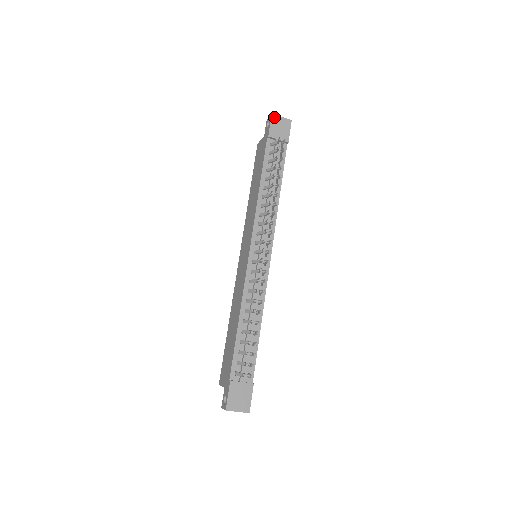
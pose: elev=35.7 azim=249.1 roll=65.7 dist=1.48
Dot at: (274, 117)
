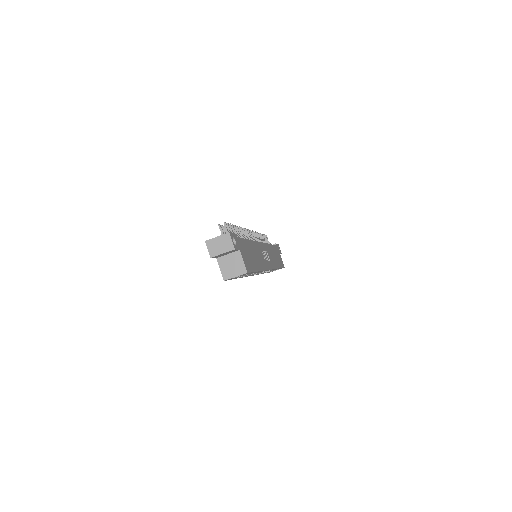
Dot at: occluded
